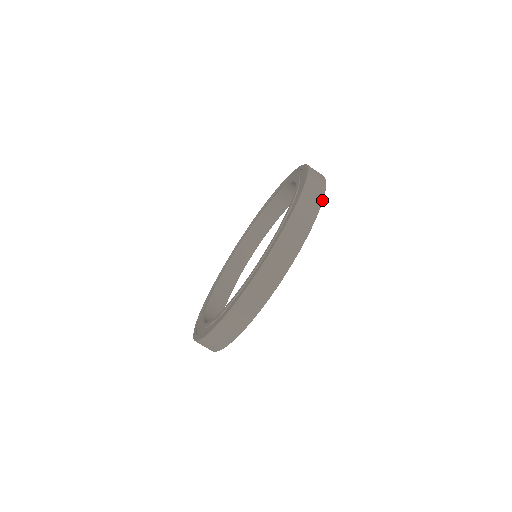
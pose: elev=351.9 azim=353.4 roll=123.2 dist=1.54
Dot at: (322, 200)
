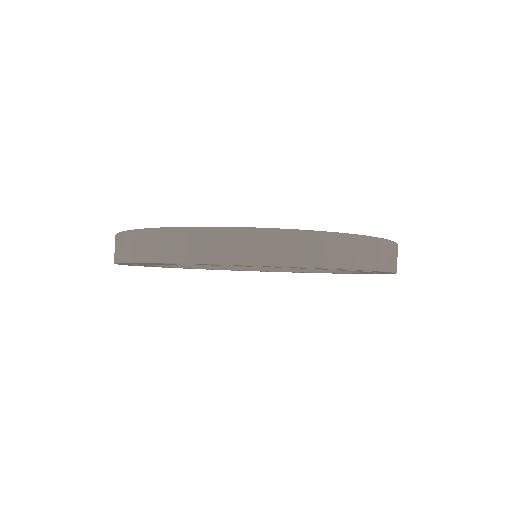
Dot at: (351, 268)
